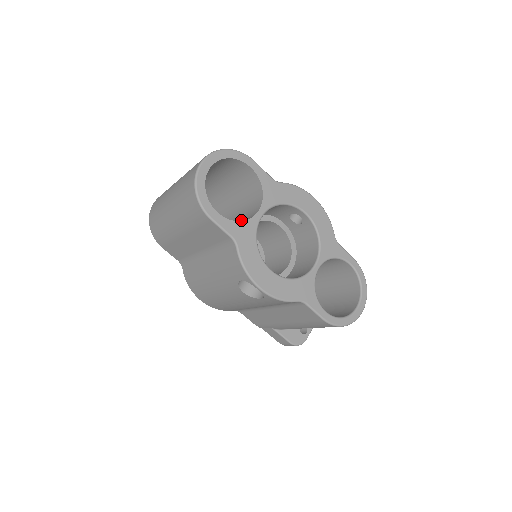
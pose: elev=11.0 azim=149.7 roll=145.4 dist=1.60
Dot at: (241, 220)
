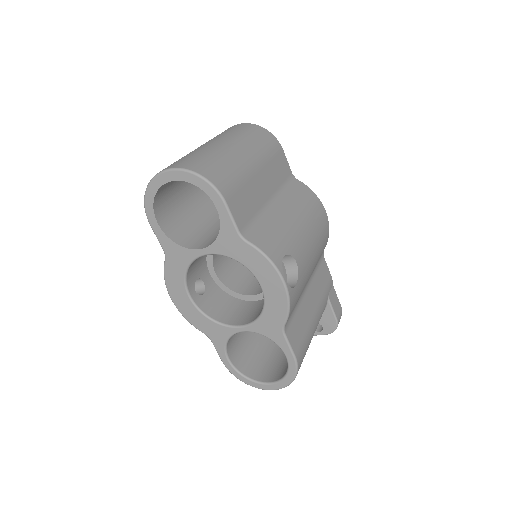
Dot at: (215, 232)
